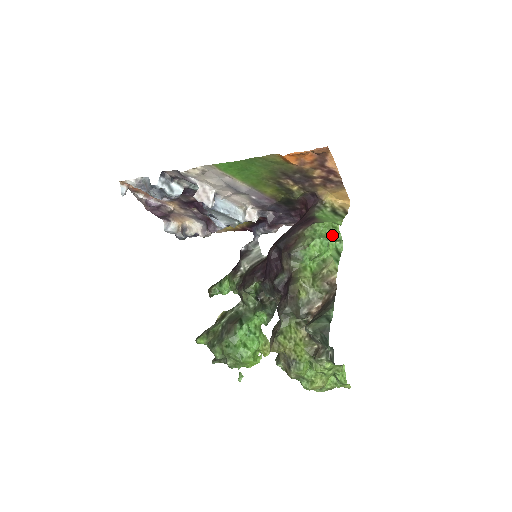
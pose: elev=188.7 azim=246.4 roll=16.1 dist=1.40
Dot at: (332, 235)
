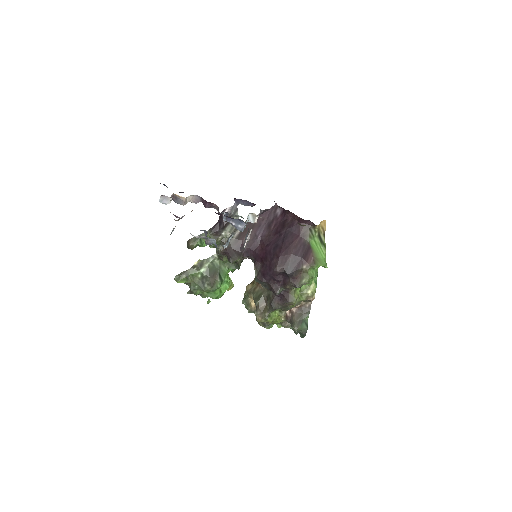
Dot at: occluded
